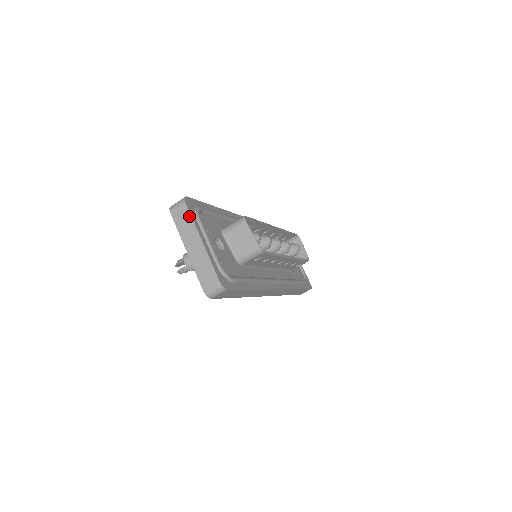
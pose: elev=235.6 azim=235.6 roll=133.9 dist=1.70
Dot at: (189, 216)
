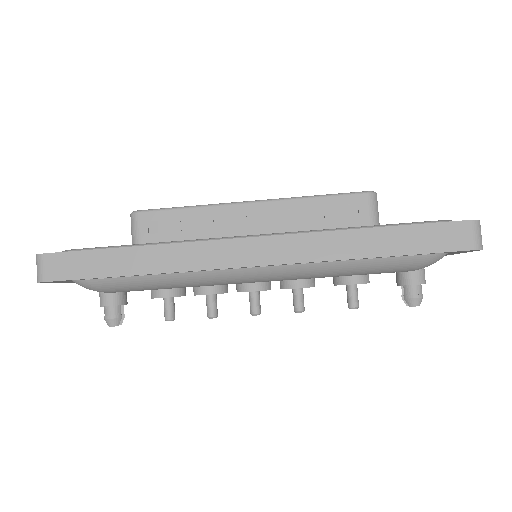
Dot at: occluded
